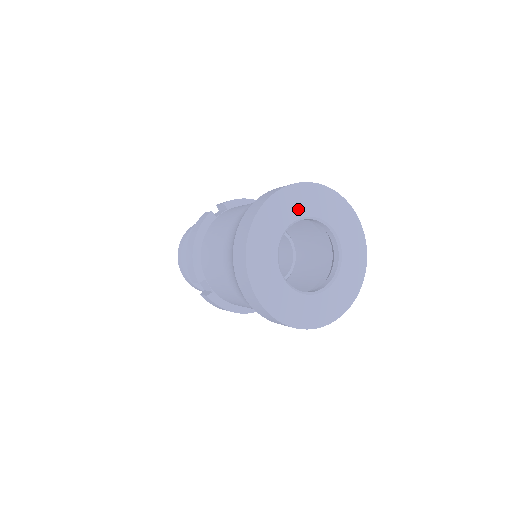
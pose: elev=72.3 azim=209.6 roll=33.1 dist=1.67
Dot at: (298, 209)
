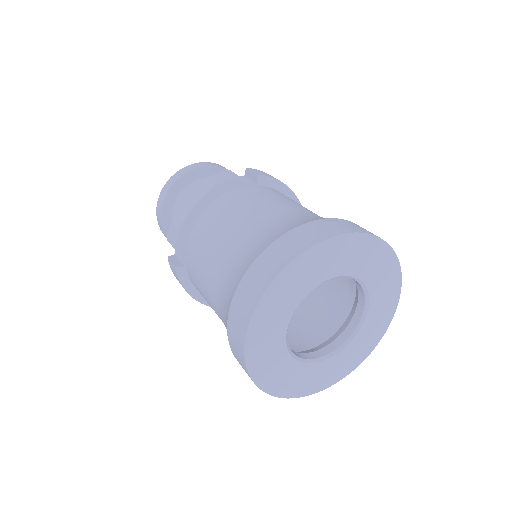
Dot at: (352, 264)
